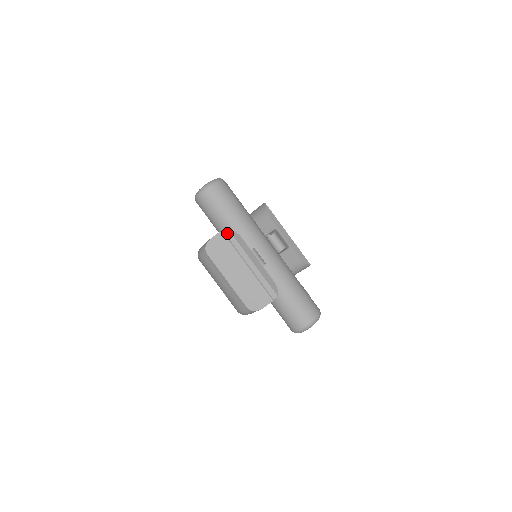
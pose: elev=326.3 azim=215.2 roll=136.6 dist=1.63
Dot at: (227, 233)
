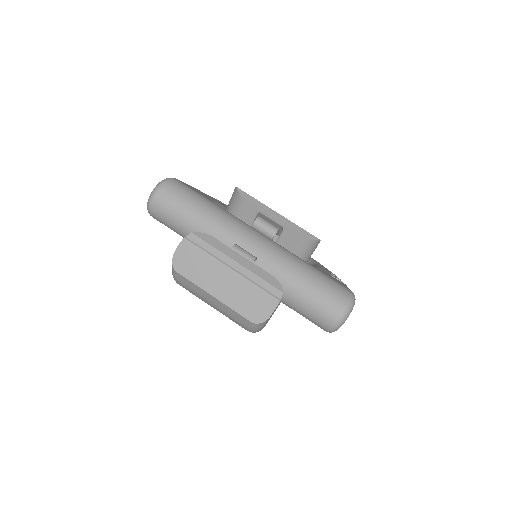
Dot at: (191, 237)
